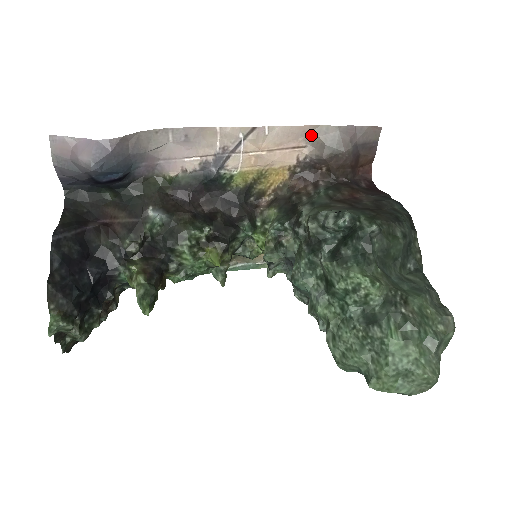
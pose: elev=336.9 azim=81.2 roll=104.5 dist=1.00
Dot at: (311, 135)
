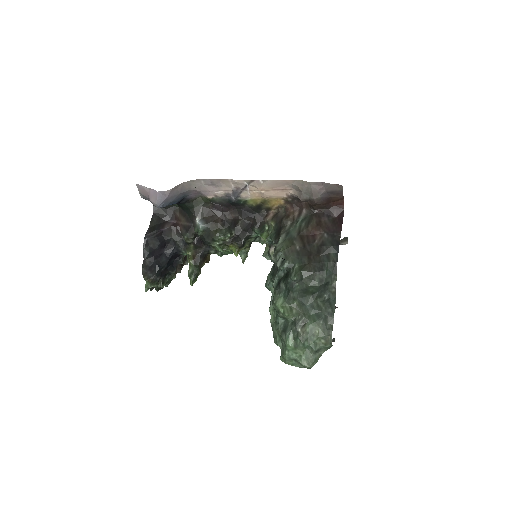
Dot at: (293, 184)
